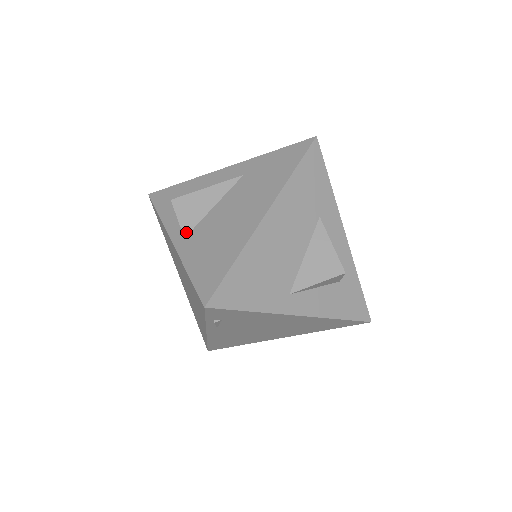
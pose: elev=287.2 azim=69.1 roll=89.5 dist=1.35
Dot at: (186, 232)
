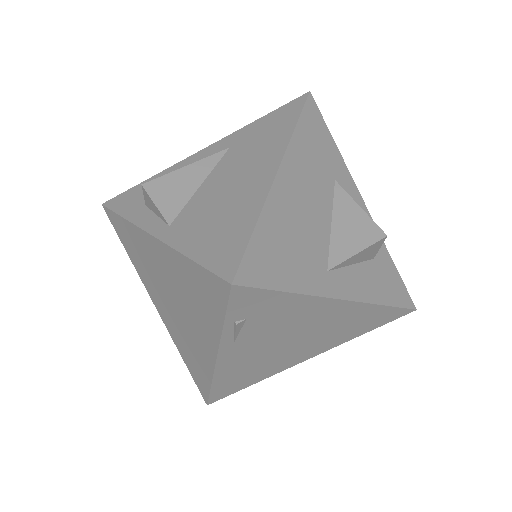
Dot at: (170, 218)
